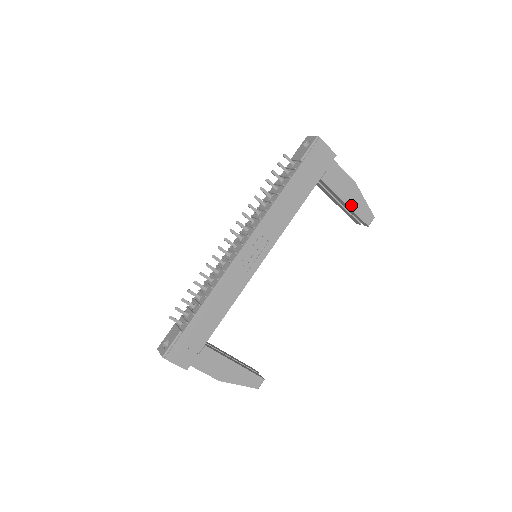
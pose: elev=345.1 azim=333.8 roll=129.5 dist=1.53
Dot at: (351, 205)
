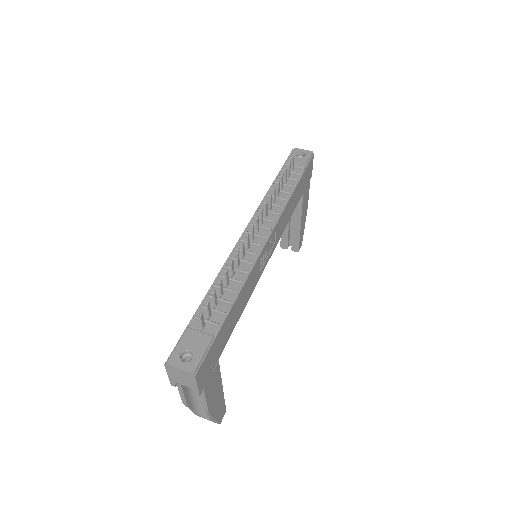
Dot at: (301, 227)
